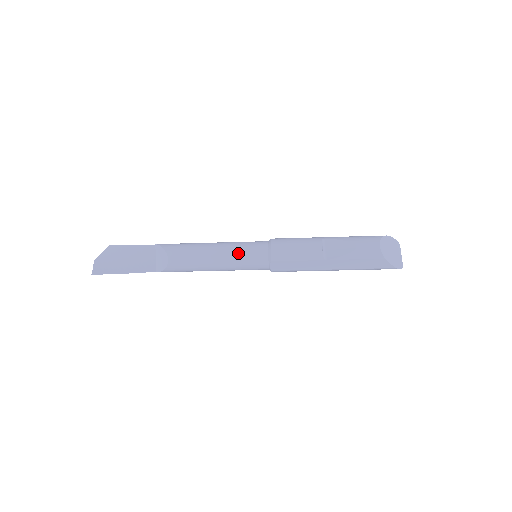
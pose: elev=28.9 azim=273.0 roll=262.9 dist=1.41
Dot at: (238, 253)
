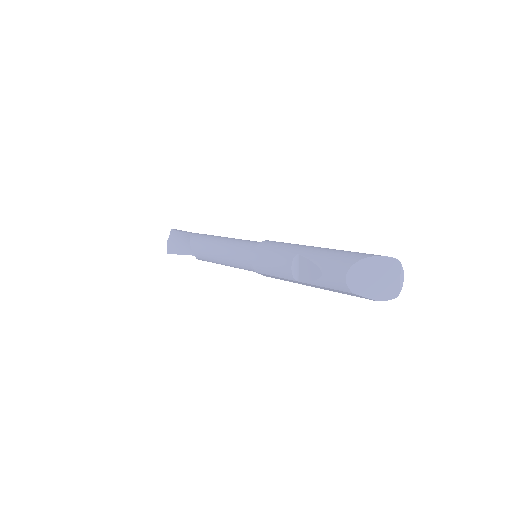
Dot at: (232, 259)
